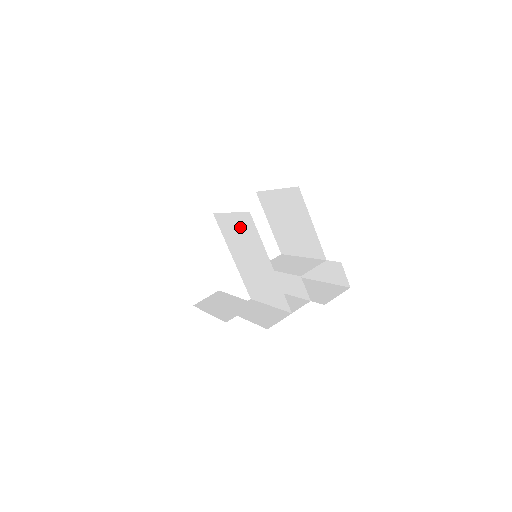
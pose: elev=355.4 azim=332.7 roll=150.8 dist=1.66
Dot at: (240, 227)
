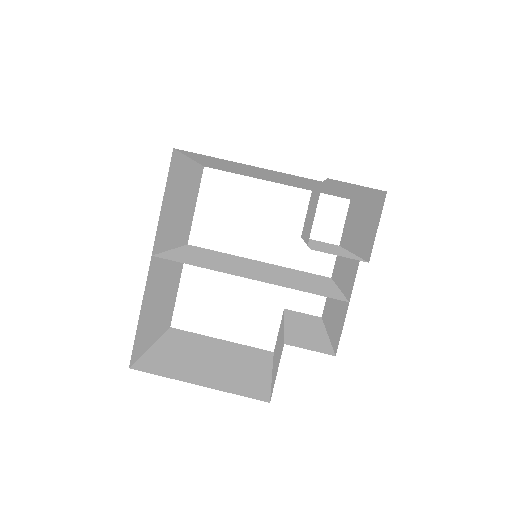
Dot at: (193, 257)
